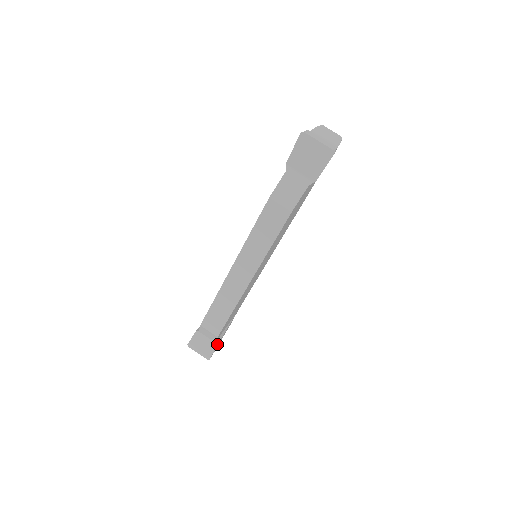
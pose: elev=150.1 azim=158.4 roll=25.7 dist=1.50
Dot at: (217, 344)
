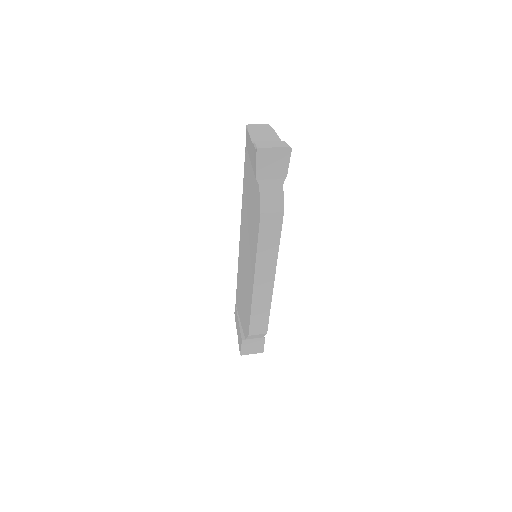
Dot at: (264, 337)
